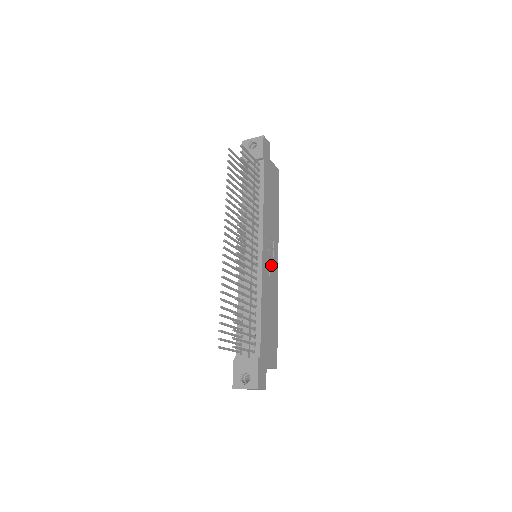
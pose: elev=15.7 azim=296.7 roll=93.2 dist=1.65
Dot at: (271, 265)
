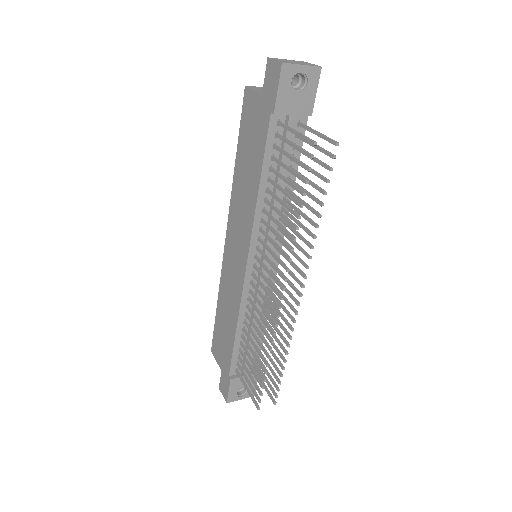
Dot at: occluded
